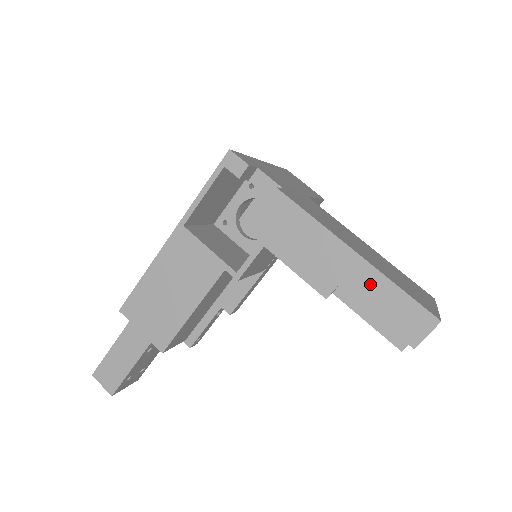
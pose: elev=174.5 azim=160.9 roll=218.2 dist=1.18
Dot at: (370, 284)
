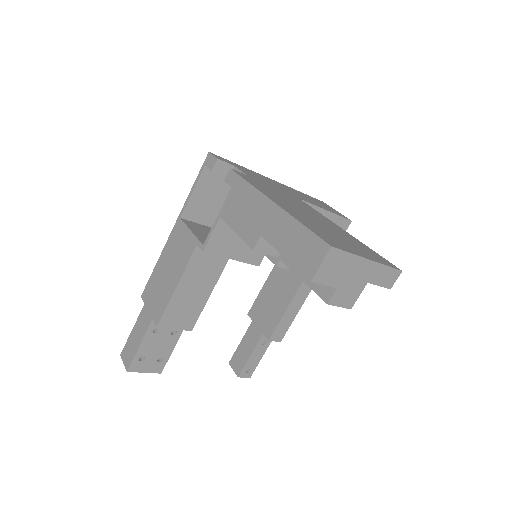
Dot at: (281, 227)
